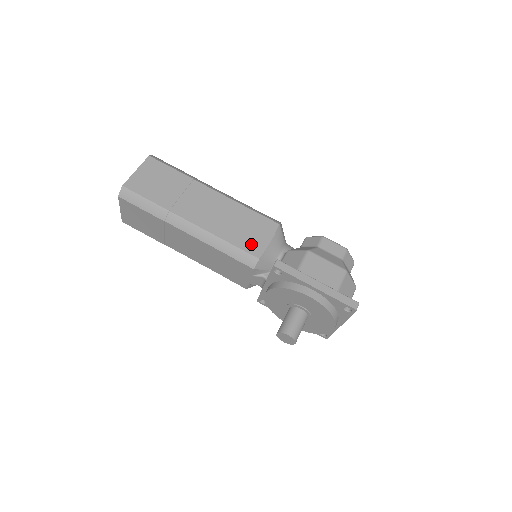
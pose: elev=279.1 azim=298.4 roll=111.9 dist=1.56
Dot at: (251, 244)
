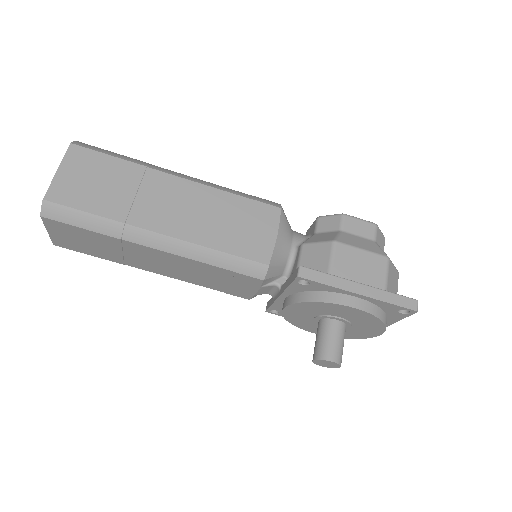
Dot at: (252, 246)
